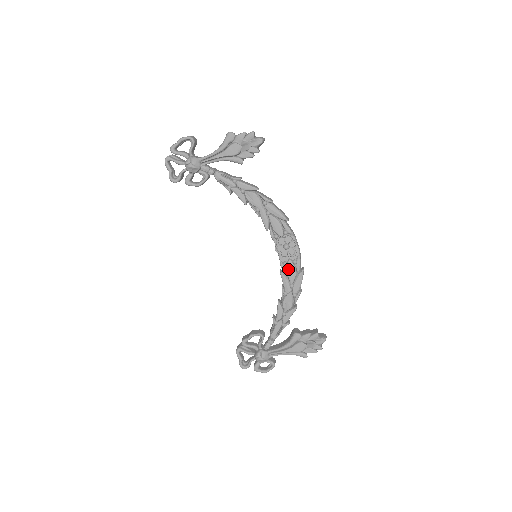
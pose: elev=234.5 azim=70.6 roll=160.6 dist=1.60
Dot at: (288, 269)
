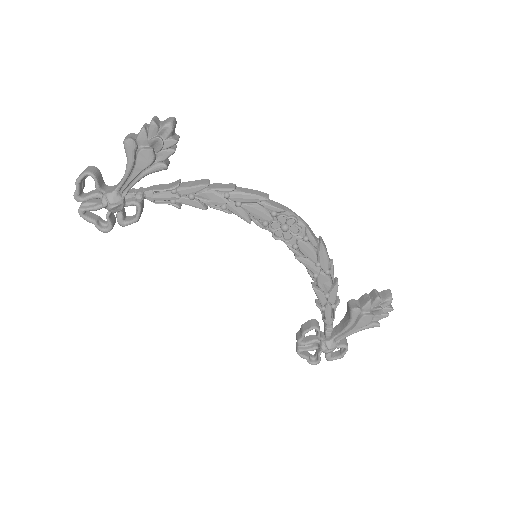
Dot at: (302, 250)
